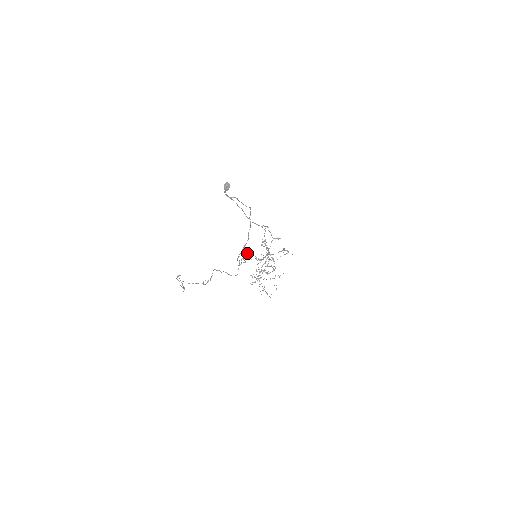
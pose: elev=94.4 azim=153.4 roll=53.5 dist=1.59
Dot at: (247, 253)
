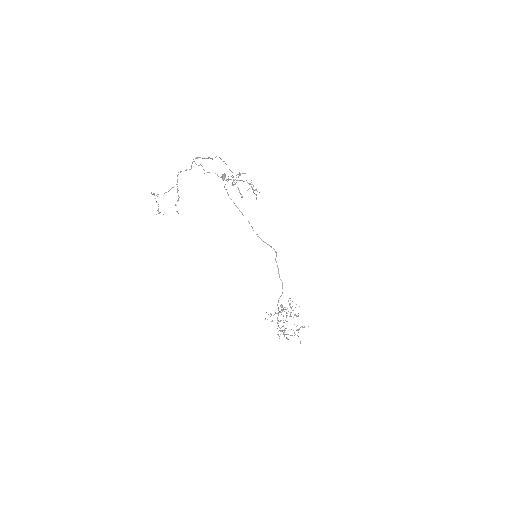
Dot at: occluded
